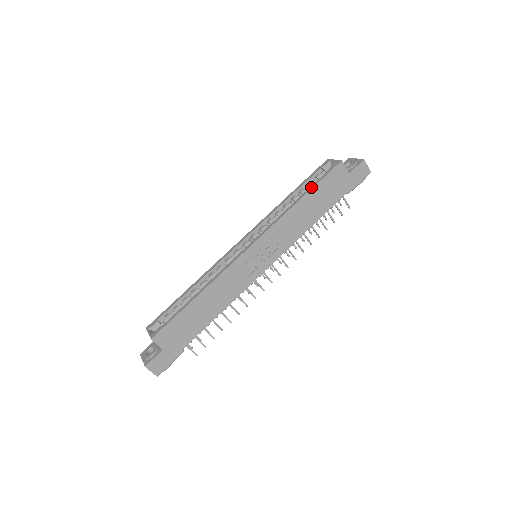
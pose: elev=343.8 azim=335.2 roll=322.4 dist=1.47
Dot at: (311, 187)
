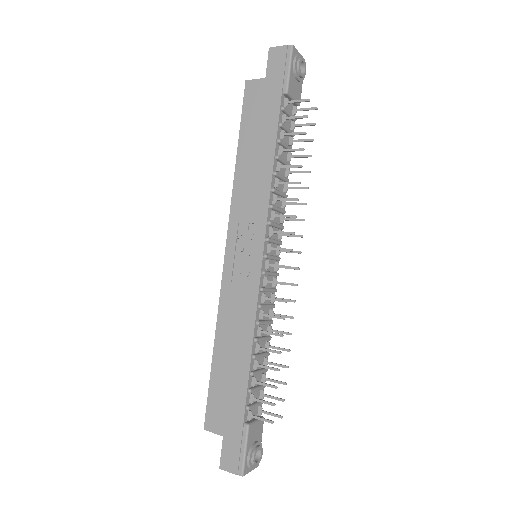
Dot at: (240, 138)
